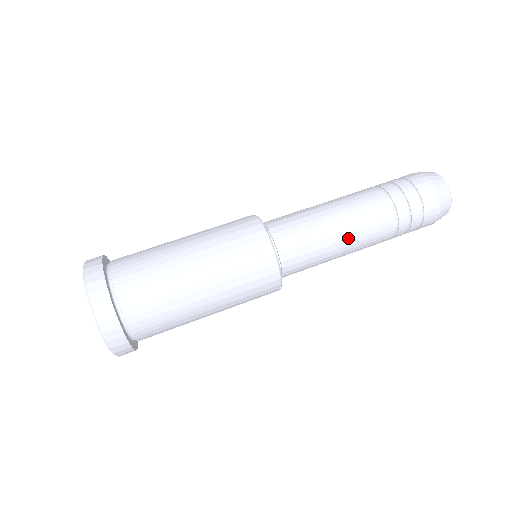
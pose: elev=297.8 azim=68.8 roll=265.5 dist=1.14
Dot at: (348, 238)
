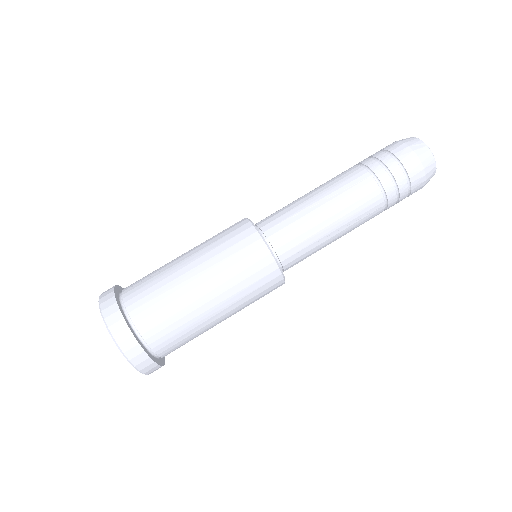
Dot at: (342, 230)
